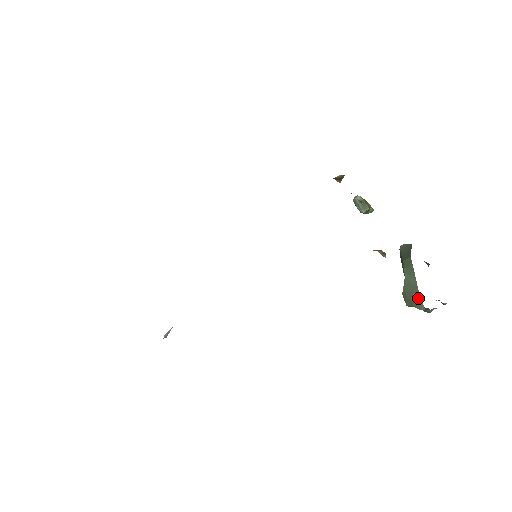
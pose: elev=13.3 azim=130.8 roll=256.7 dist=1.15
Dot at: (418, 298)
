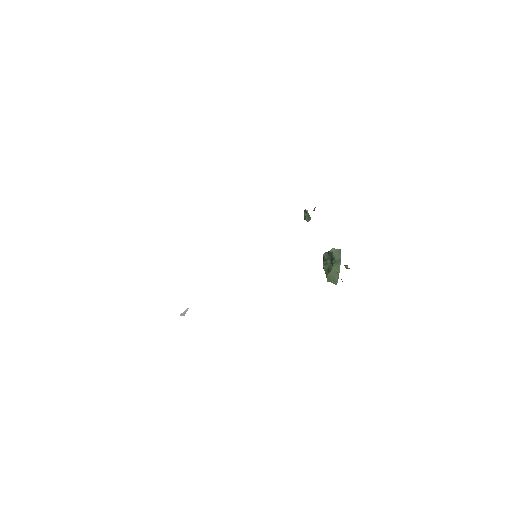
Dot at: (337, 279)
